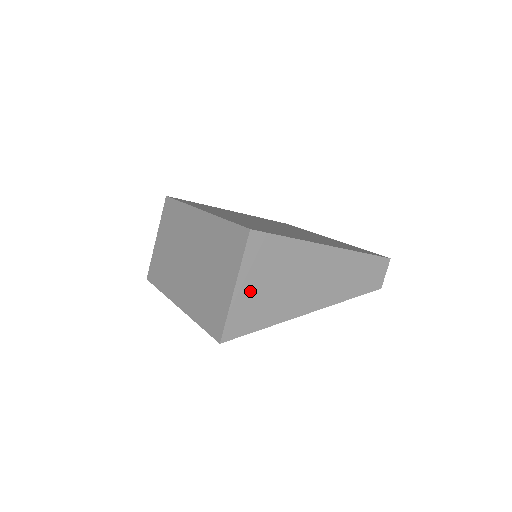
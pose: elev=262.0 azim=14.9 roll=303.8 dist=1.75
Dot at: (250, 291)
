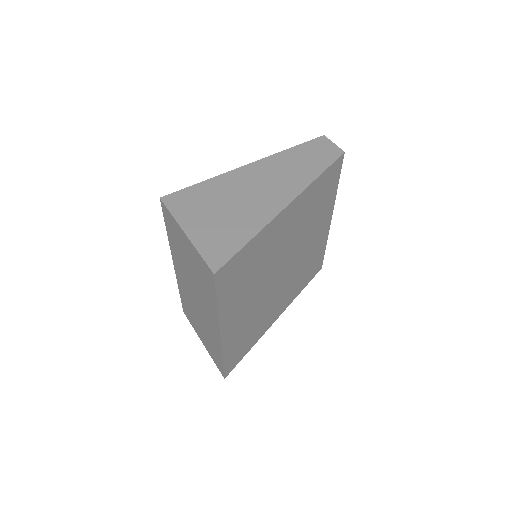
Dot at: (203, 227)
